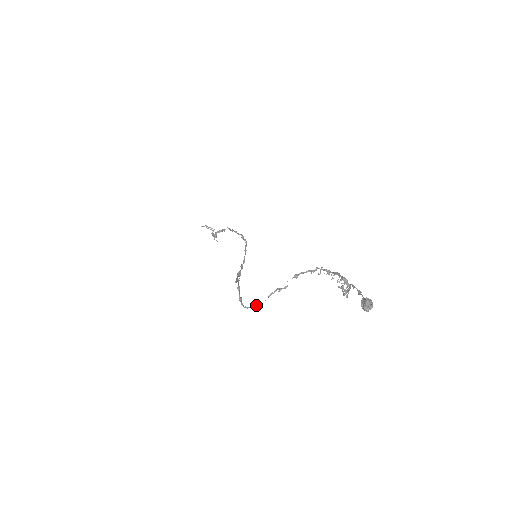
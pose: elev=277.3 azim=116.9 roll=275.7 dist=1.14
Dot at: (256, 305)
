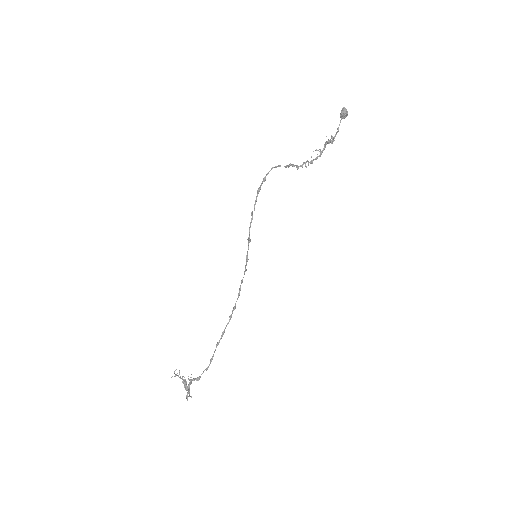
Dot at: (279, 165)
